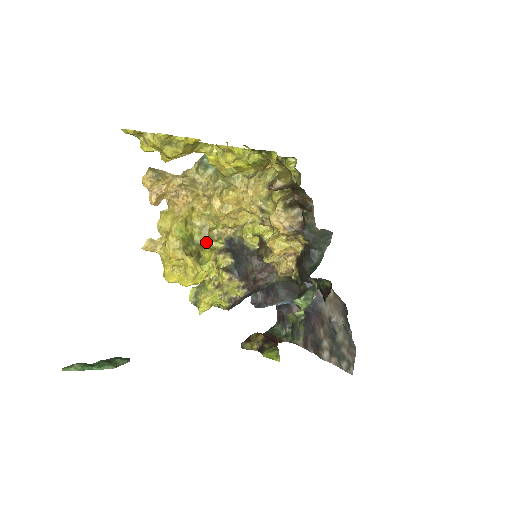
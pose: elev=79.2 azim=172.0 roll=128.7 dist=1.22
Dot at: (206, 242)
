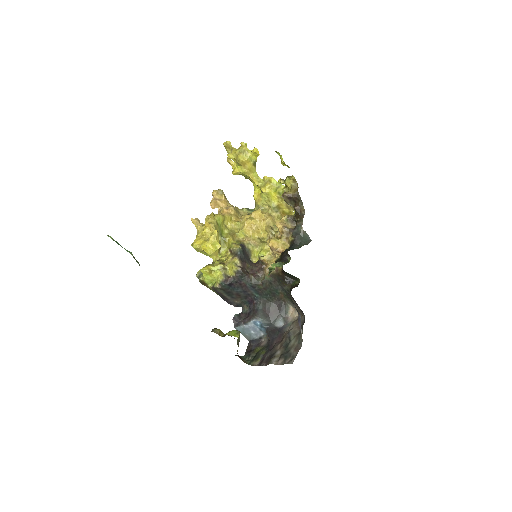
Dot at: (229, 239)
